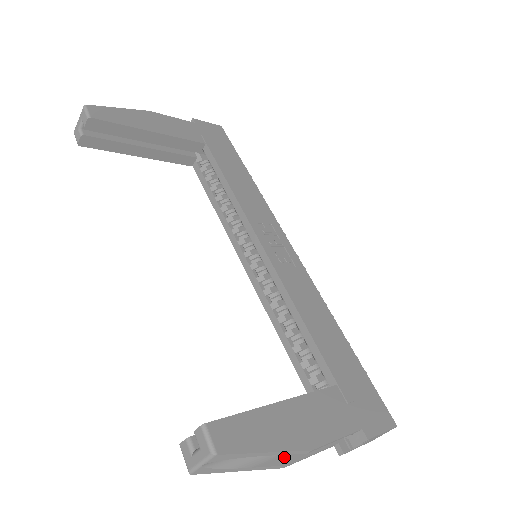
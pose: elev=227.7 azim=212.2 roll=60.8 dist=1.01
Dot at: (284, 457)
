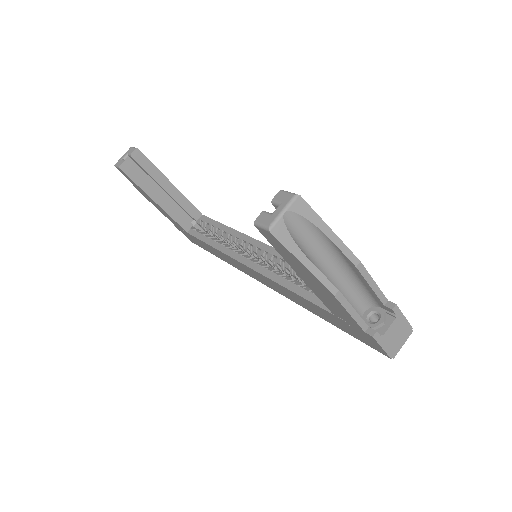
Dot at: (333, 287)
